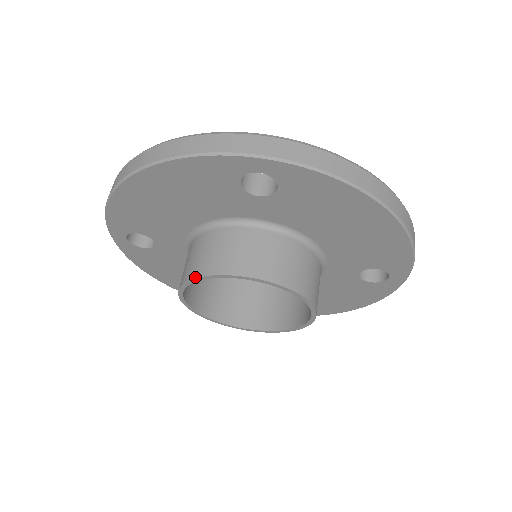
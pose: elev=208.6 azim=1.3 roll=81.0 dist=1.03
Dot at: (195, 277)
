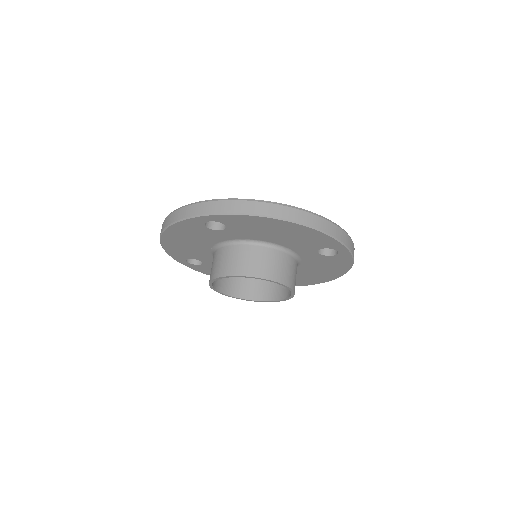
Dot at: (210, 281)
